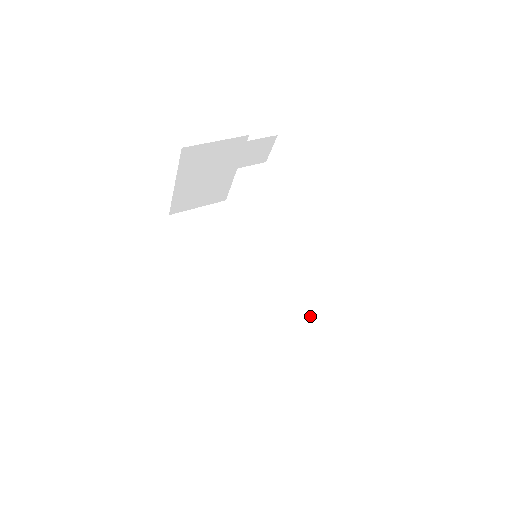
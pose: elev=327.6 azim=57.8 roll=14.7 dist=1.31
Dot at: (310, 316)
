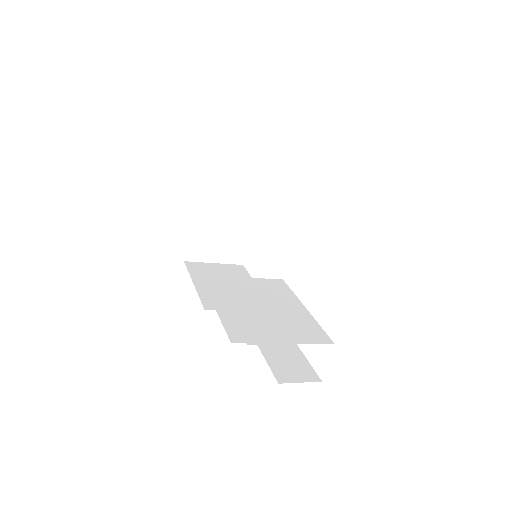
Dot at: (312, 316)
